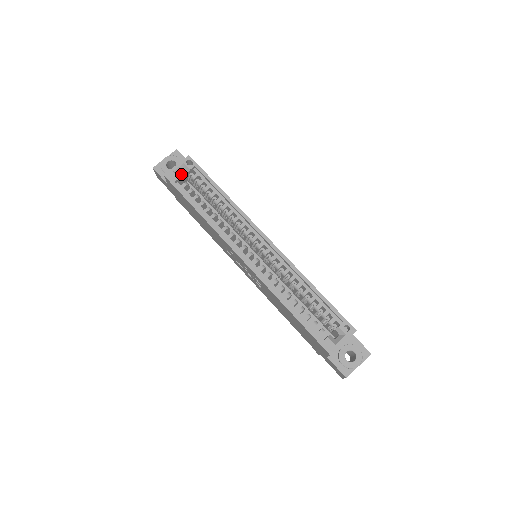
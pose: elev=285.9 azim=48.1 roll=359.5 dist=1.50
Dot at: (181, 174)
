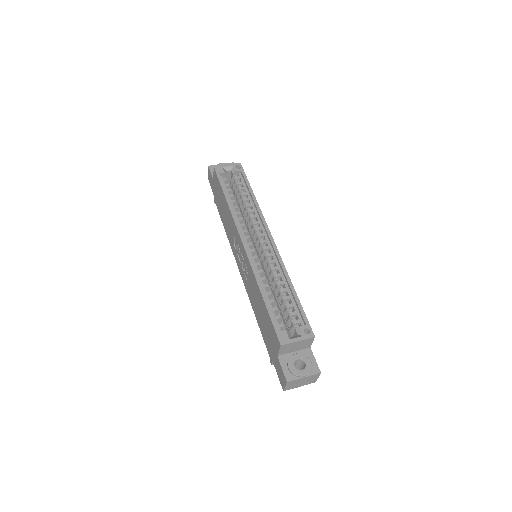
Dot at: (227, 174)
